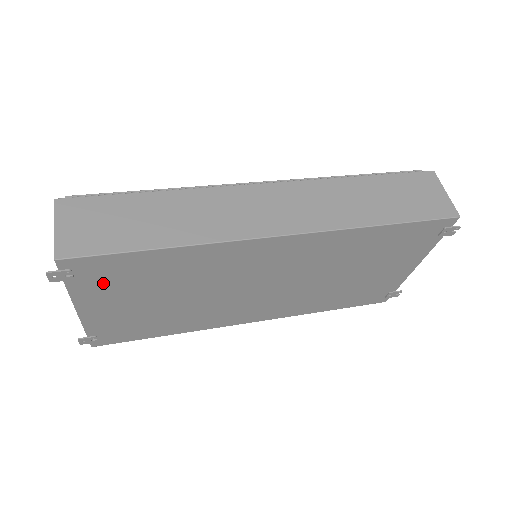
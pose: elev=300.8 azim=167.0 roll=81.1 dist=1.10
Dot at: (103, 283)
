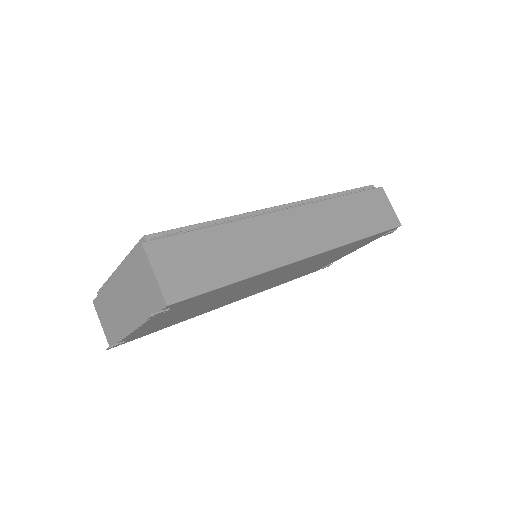
Dot at: (177, 309)
